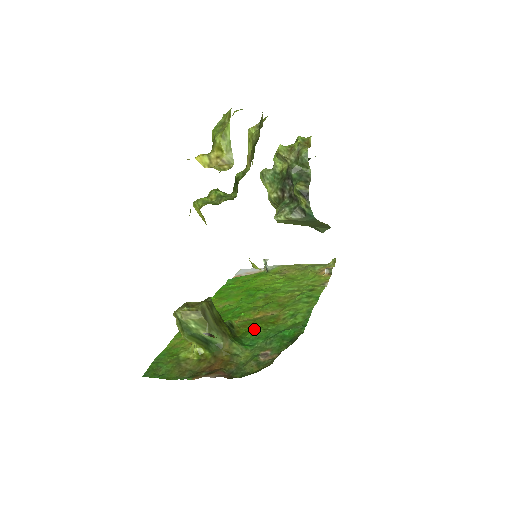
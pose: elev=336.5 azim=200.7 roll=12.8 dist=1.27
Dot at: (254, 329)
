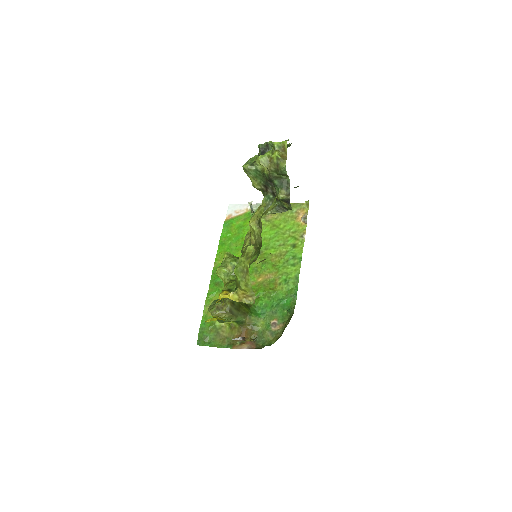
Dot at: (261, 297)
